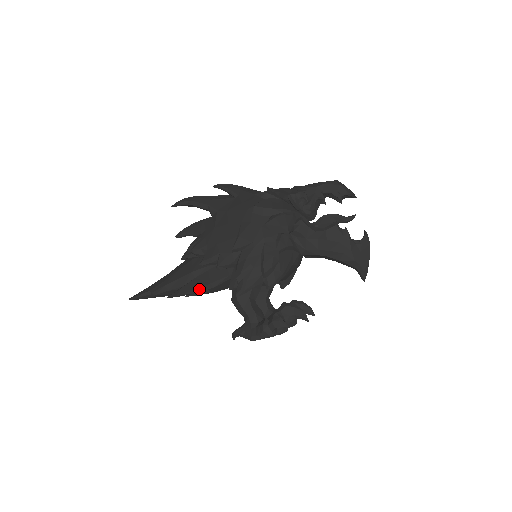
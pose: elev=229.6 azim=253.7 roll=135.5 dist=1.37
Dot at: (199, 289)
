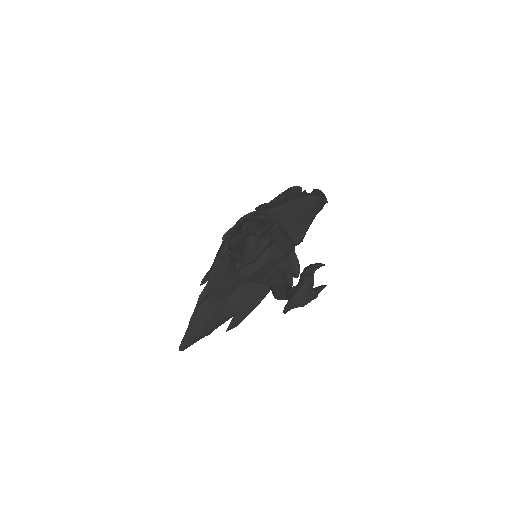
Dot at: (212, 278)
